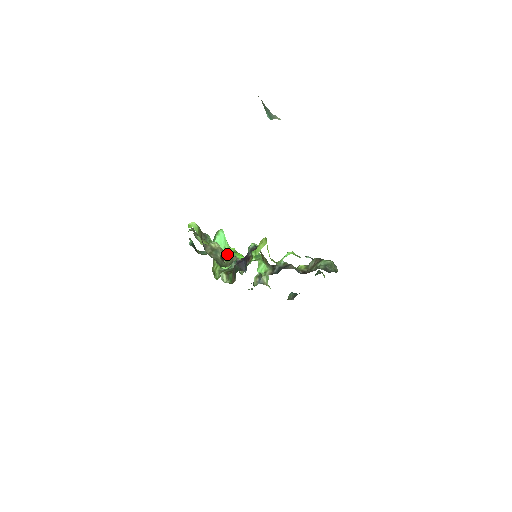
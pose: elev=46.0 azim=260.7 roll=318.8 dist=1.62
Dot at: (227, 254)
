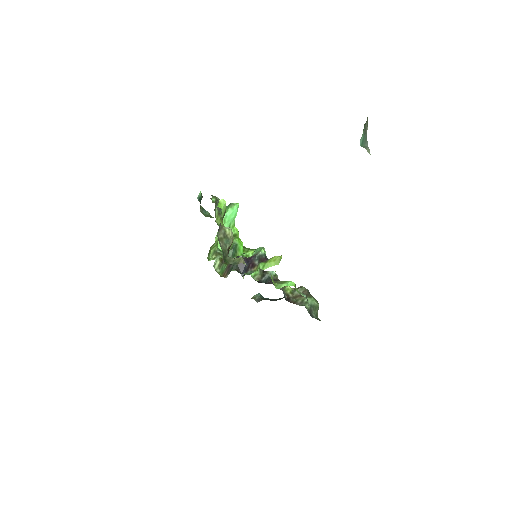
Dot at: occluded
